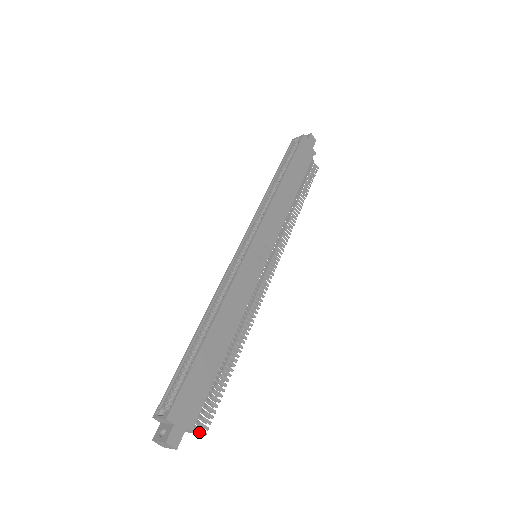
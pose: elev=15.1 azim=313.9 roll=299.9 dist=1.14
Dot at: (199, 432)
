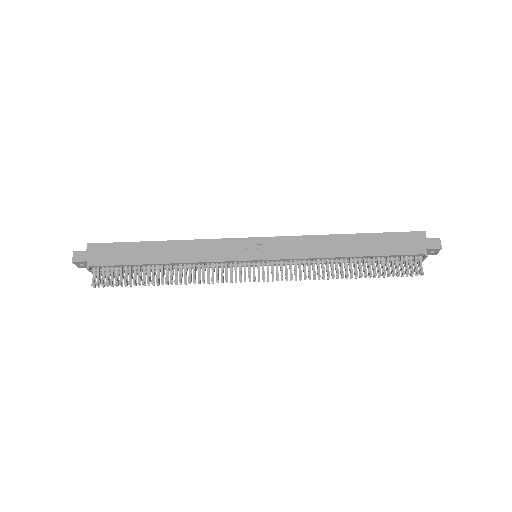
Dot at: (93, 279)
